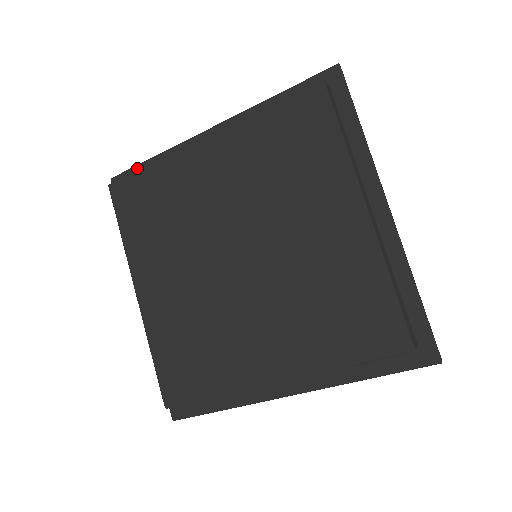
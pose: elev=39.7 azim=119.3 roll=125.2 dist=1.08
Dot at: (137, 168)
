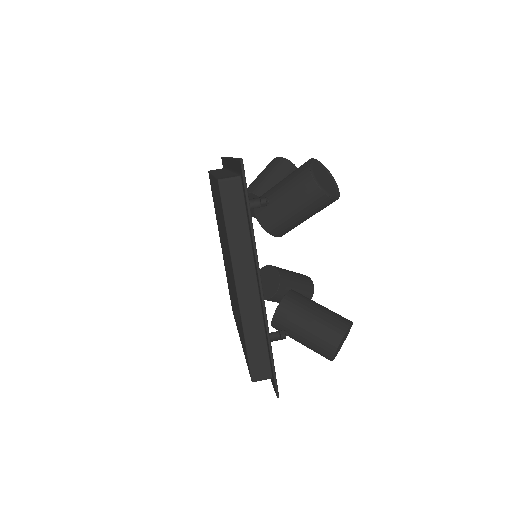
Dot at: (223, 159)
